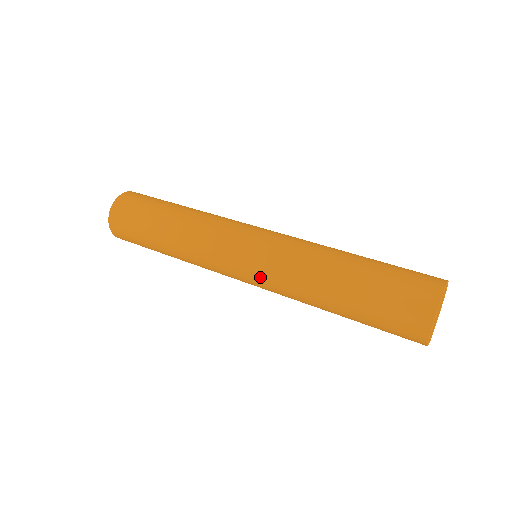
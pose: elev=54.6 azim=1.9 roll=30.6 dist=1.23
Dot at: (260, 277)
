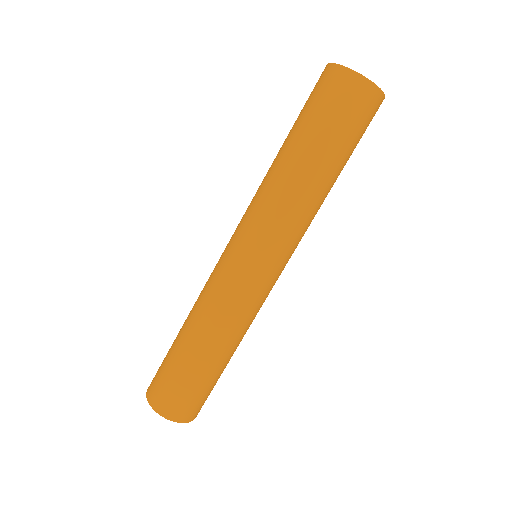
Dot at: (258, 237)
